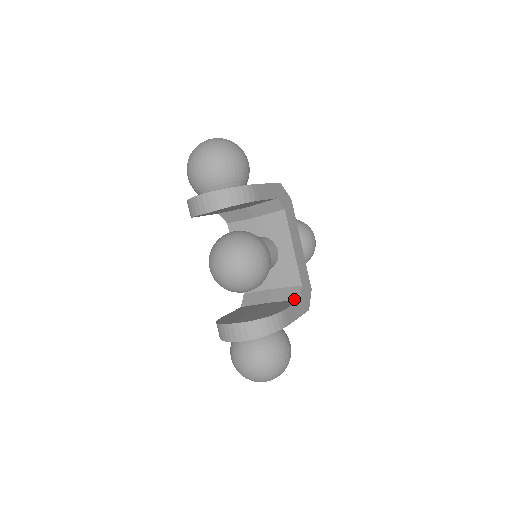
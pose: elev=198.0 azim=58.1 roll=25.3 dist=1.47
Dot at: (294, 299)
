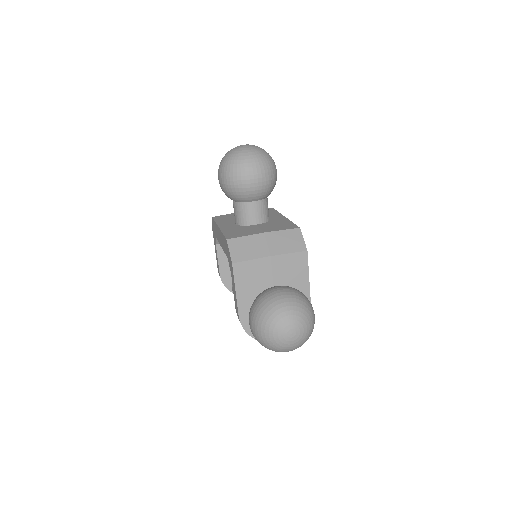
Dot at: occluded
